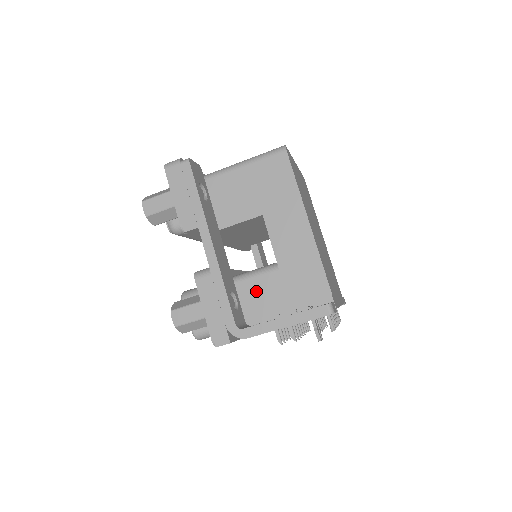
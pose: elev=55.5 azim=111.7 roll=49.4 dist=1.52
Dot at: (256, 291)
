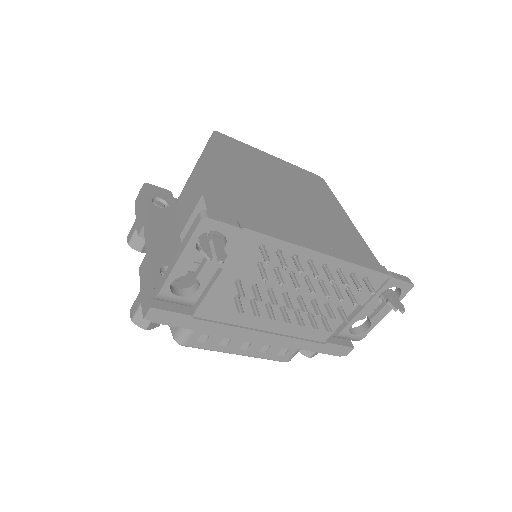
Dot at: occluded
